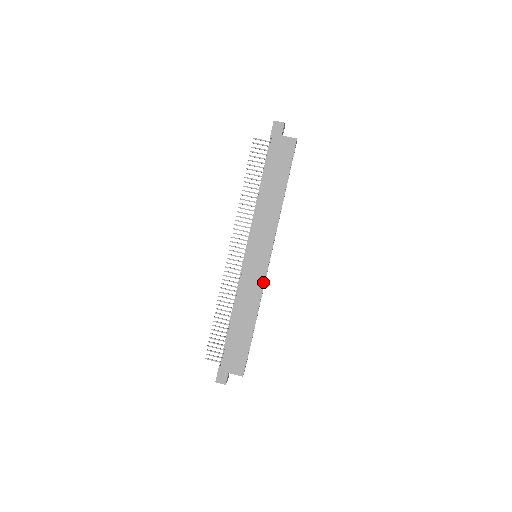
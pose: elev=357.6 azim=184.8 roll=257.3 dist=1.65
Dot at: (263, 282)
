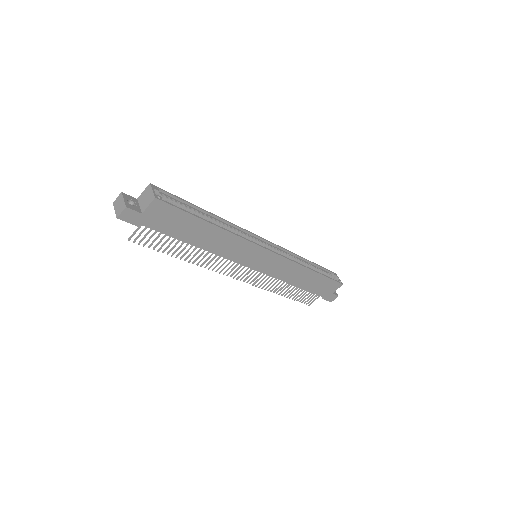
Dot at: (286, 259)
